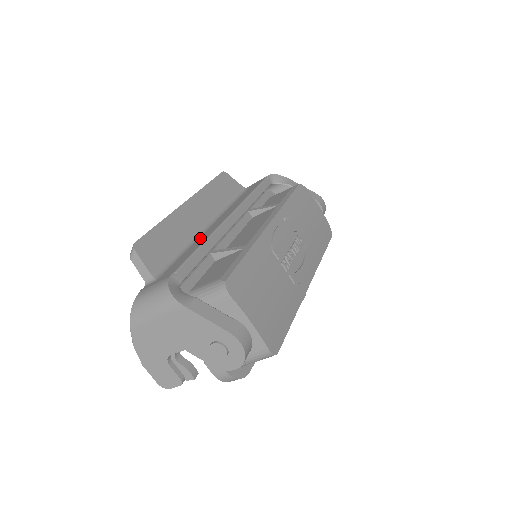
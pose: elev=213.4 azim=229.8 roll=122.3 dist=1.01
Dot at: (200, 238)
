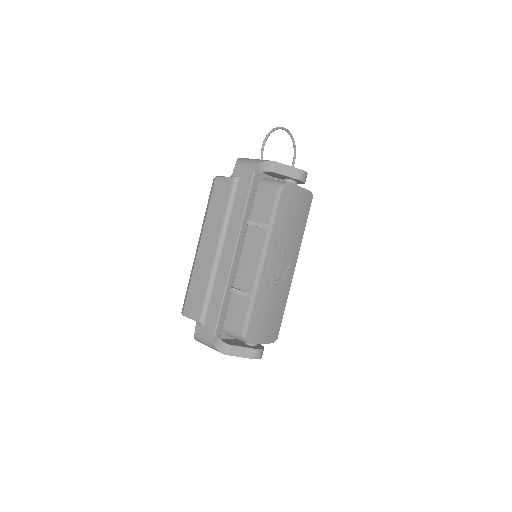
Dot at: (218, 278)
